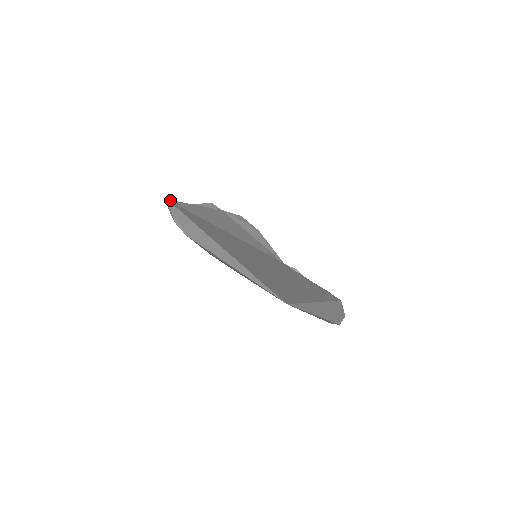
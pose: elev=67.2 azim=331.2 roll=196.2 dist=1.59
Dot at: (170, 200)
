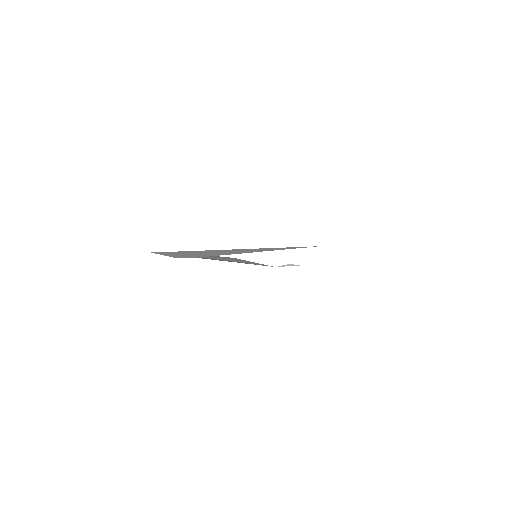
Dot at: occluded
